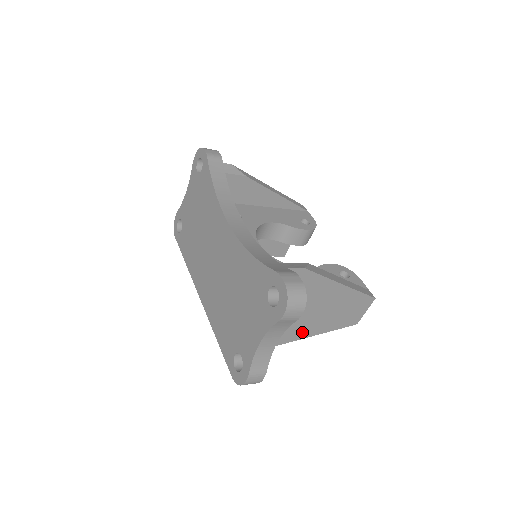
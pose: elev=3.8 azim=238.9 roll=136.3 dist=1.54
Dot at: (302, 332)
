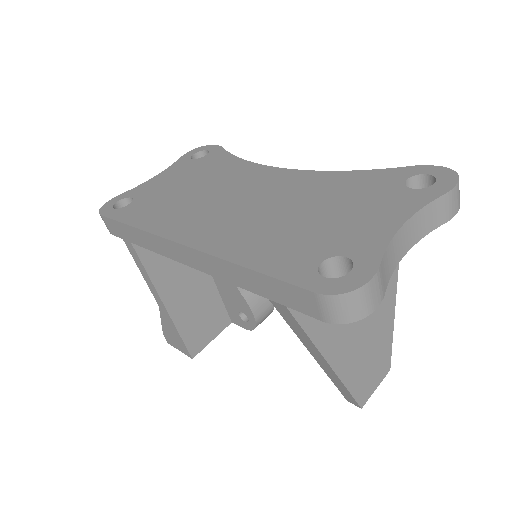
Dot at: (338, 348)
